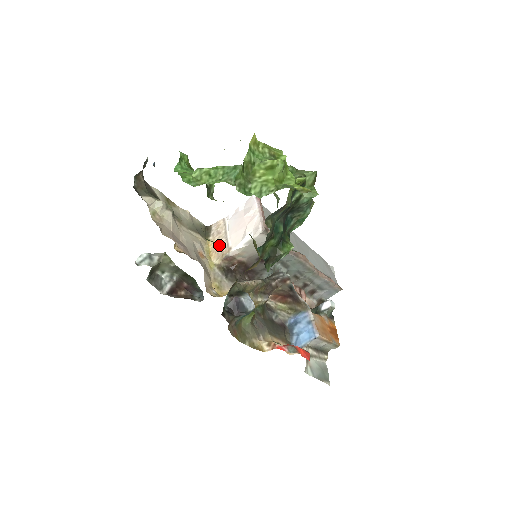
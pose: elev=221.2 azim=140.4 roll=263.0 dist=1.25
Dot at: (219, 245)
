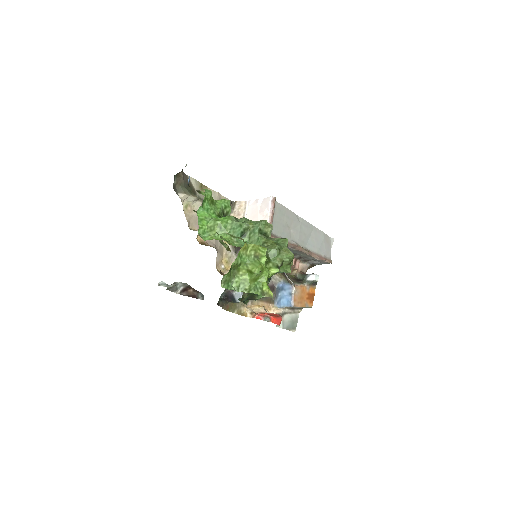
Dot at: occluded
